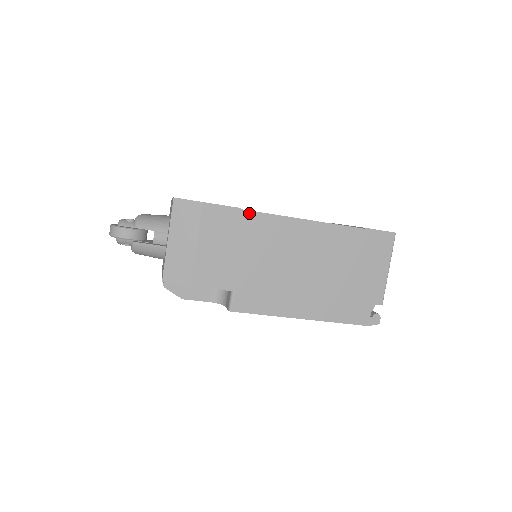
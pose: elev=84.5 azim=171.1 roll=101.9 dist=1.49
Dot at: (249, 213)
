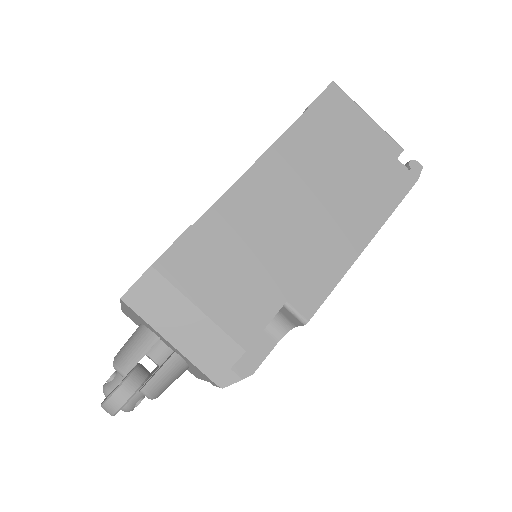
Dot at: (203, 220)
